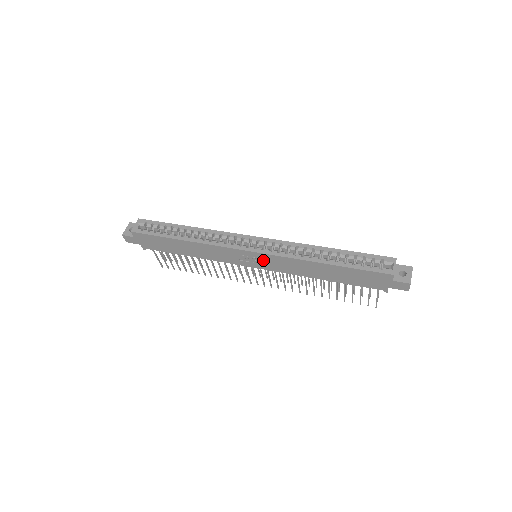
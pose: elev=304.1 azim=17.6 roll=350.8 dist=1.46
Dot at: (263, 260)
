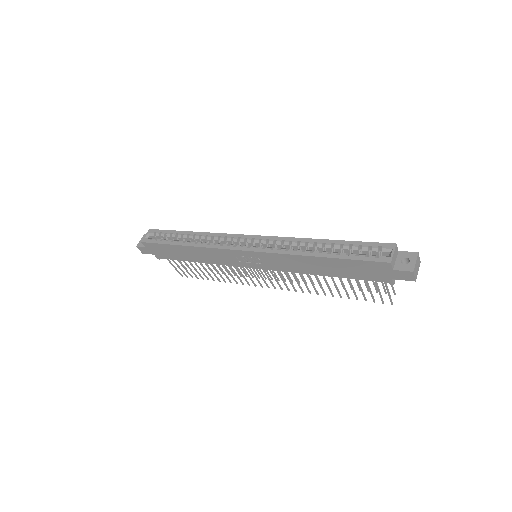
Dot at: (259, 259)
